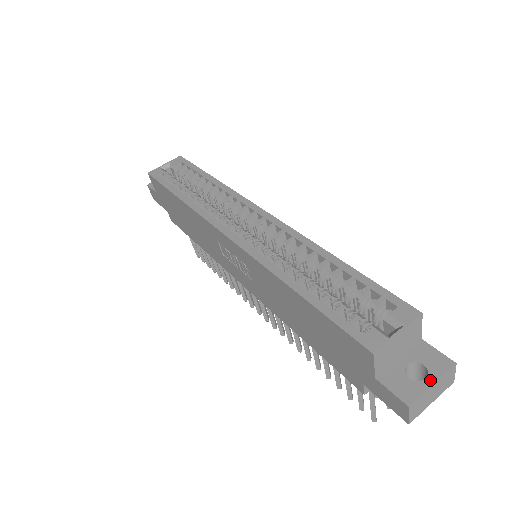
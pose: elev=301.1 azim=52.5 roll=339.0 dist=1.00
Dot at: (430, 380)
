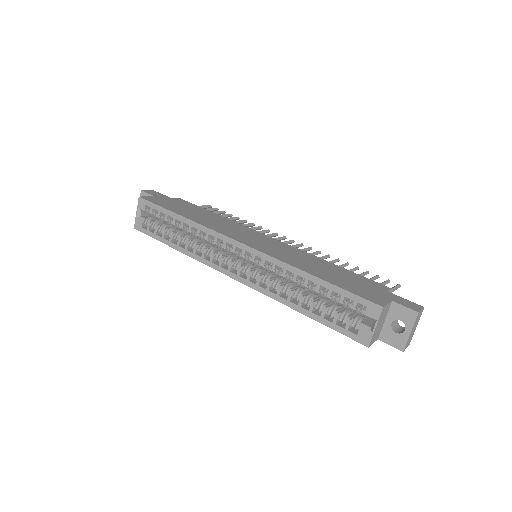
Dot at: (408, 330)
